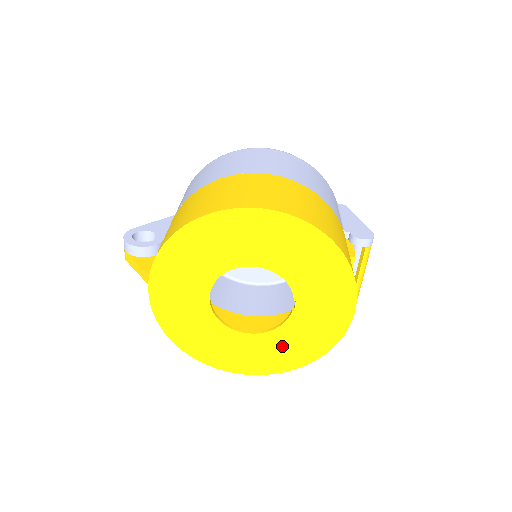
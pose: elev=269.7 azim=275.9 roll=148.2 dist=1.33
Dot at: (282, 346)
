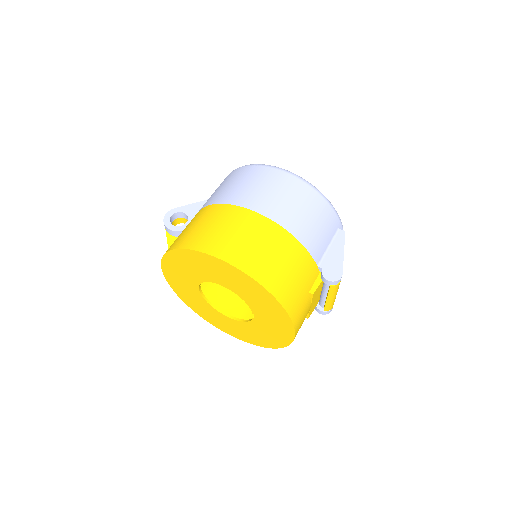
Dot at: (250, 332)
